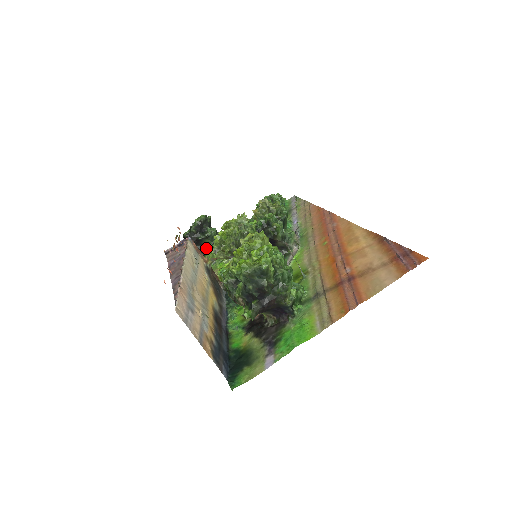
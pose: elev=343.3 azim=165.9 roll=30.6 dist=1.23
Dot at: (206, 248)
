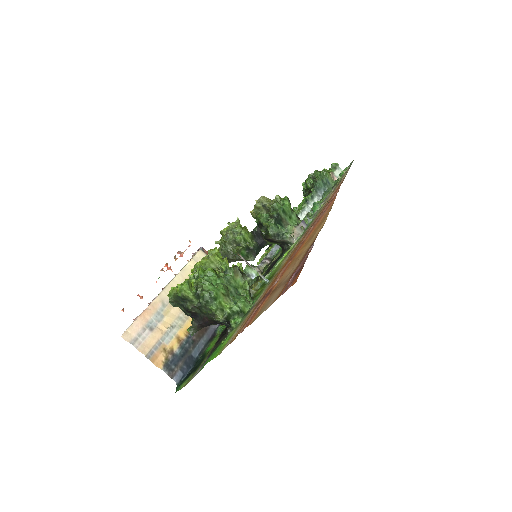
Dot at: occluded
